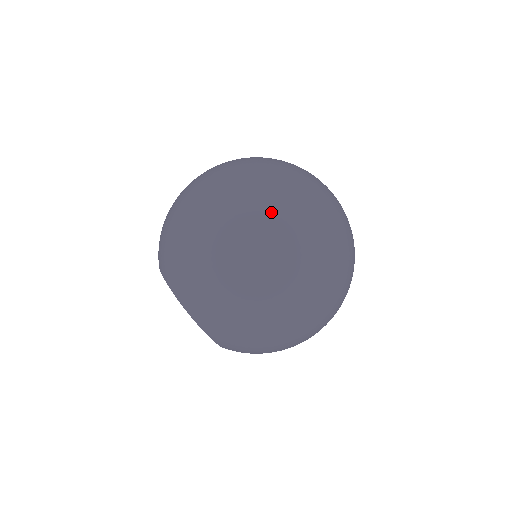
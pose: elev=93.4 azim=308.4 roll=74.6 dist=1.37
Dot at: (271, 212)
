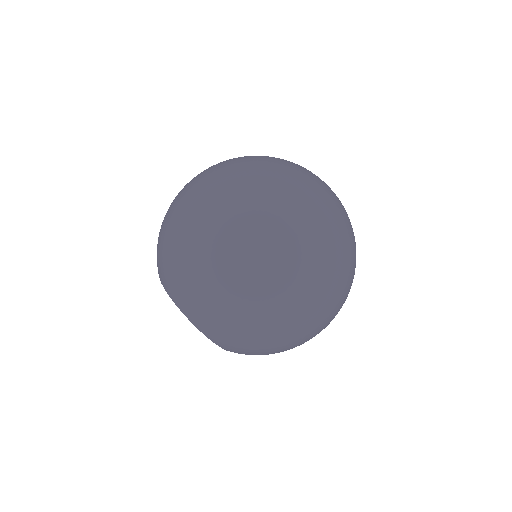
Dot at: (335, 294)
